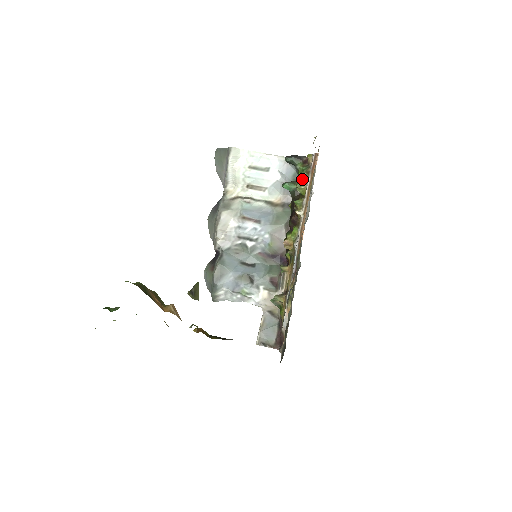
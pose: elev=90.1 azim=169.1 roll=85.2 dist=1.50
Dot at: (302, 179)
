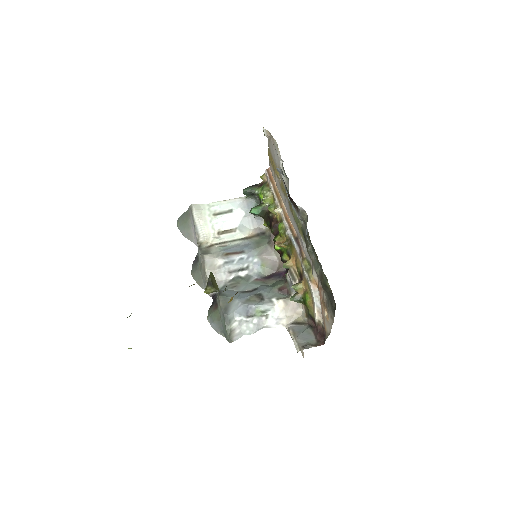
Dot at: (265, 192)
